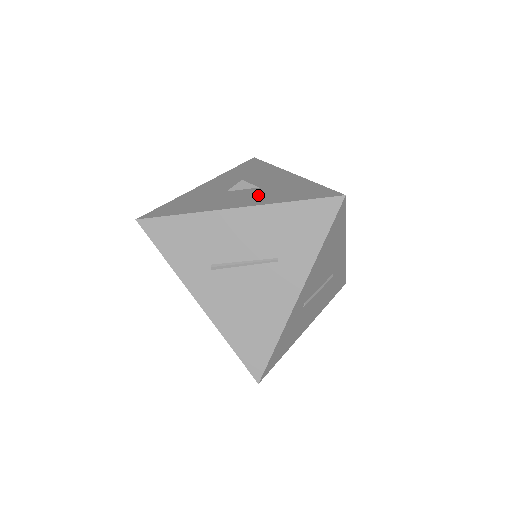
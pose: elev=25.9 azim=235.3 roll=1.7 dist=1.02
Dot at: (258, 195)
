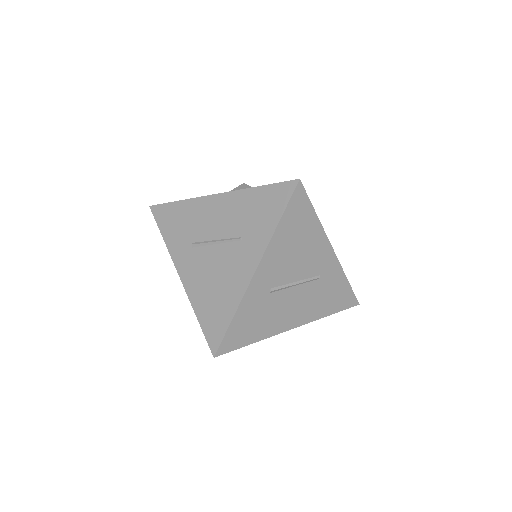
Dot at: occluded
